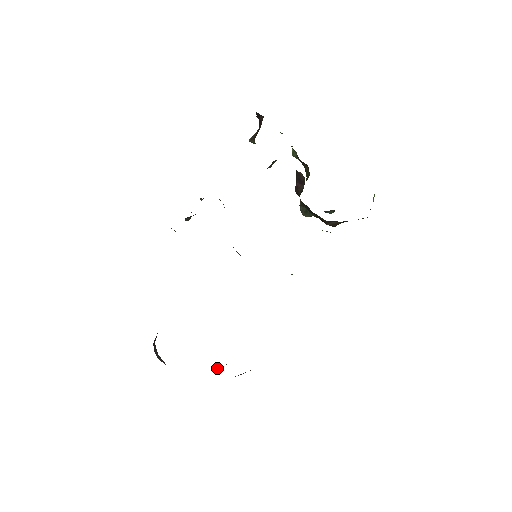
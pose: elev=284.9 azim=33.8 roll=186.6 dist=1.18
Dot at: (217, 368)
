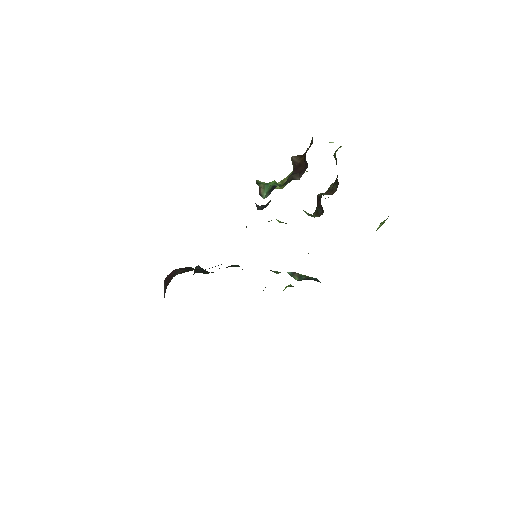
Dot at: occluded
